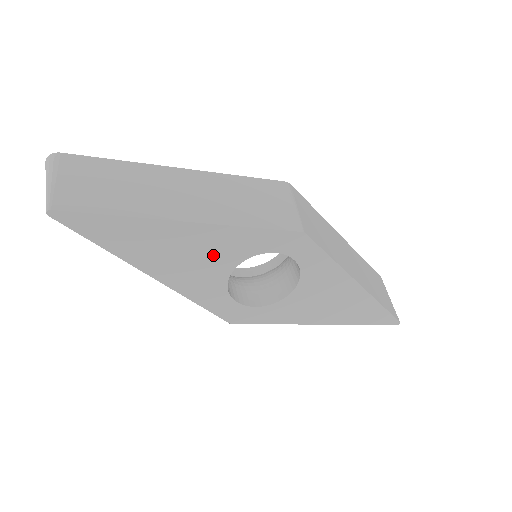
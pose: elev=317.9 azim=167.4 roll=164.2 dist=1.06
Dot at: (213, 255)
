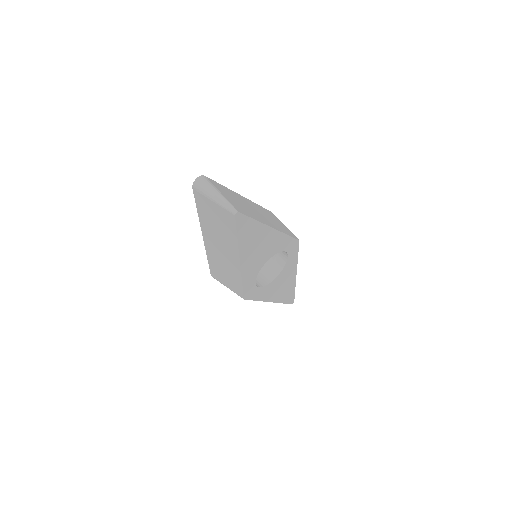
Dot at: (267, 250)
